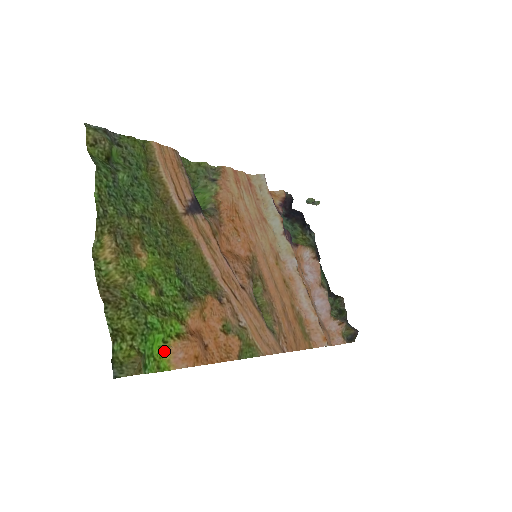
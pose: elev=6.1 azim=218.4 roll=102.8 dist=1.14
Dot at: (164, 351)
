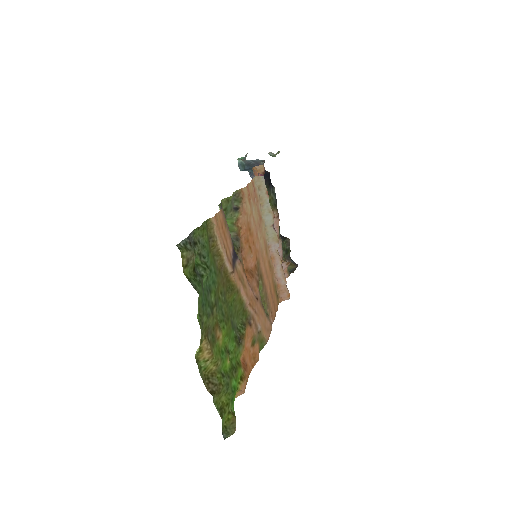
Dot at: occluded
